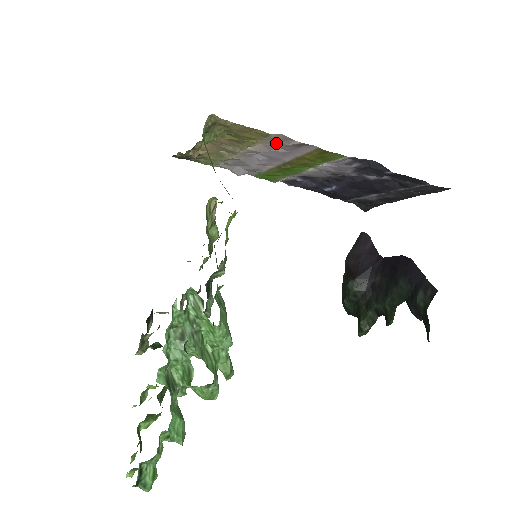
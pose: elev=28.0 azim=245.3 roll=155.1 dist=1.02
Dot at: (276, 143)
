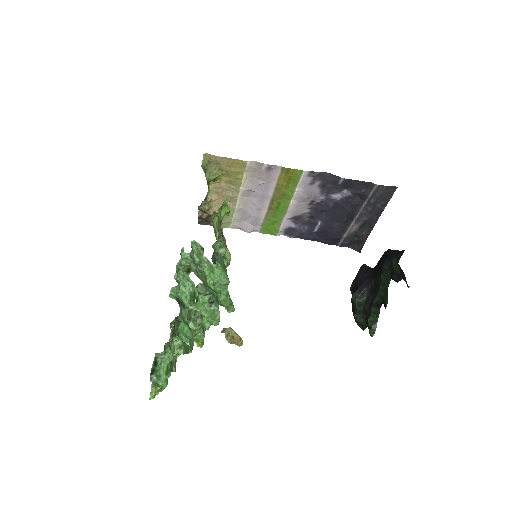
Dot at: (255, 175)
